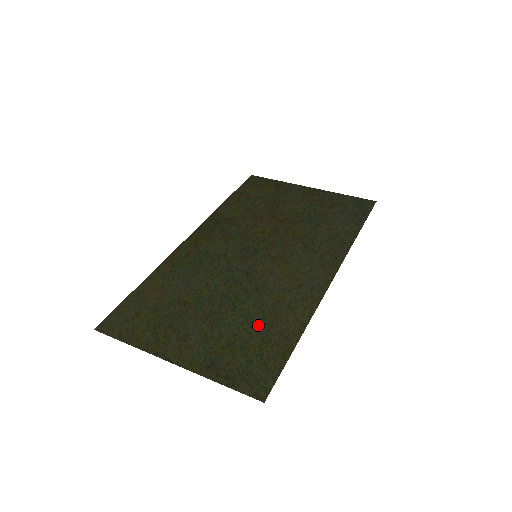
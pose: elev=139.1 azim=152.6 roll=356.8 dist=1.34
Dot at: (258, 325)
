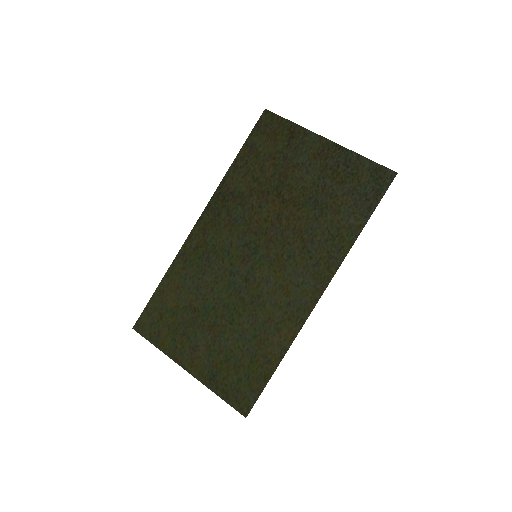
Dot at: (249, 344)
